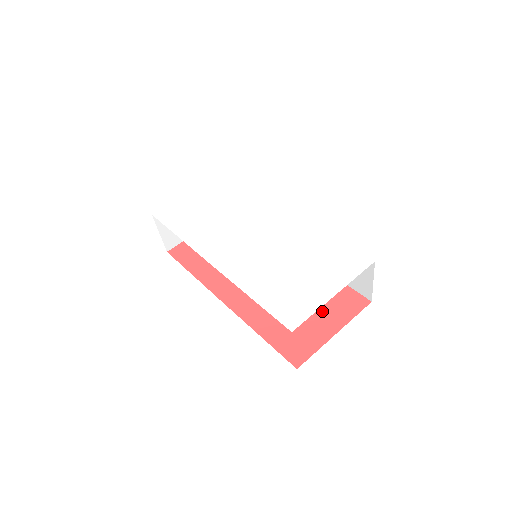
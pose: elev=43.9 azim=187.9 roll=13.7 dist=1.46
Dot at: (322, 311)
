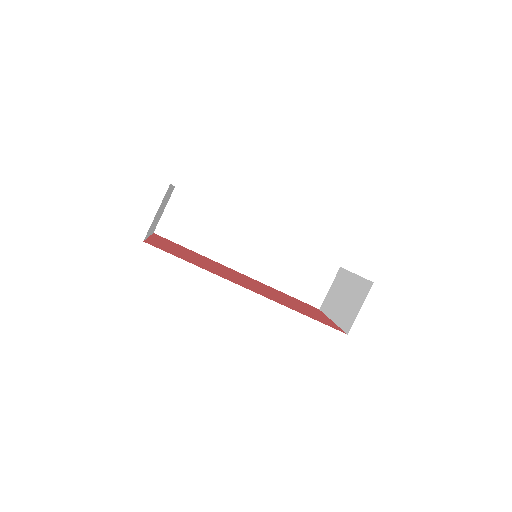
Dot at: (308, 308)
